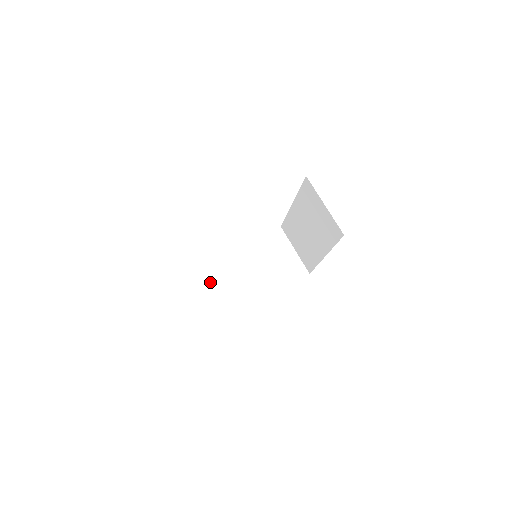
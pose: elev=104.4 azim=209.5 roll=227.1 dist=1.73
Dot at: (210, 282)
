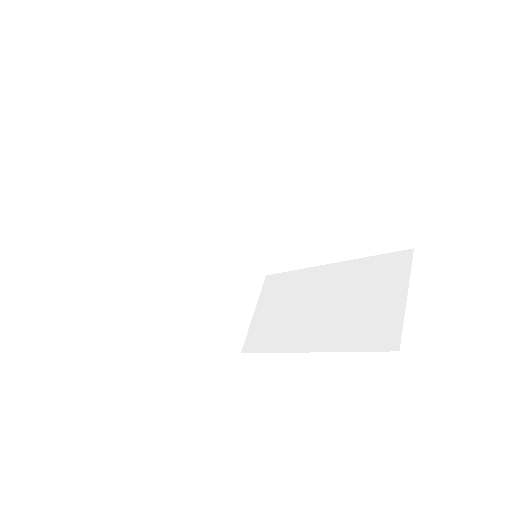
Dot at: (275, 297)
